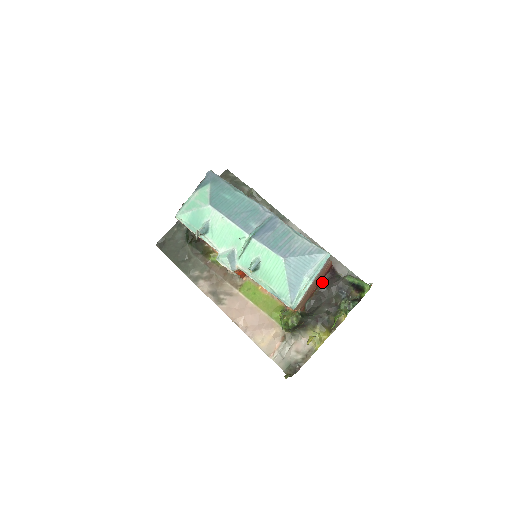
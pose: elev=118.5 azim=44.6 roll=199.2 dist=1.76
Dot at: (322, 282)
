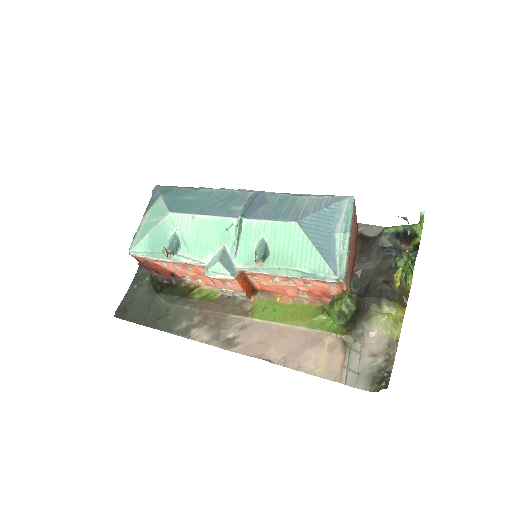
Dot at: (357, 251)
